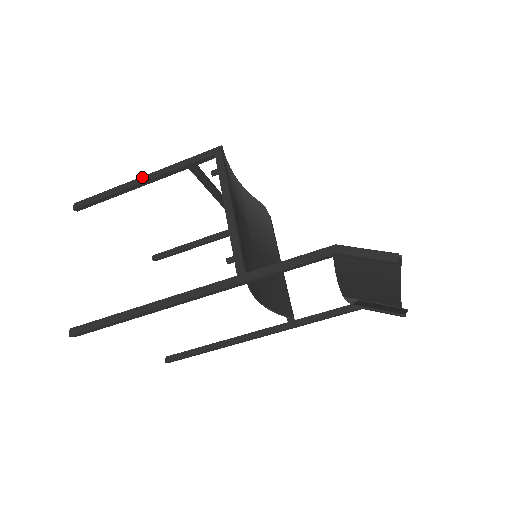
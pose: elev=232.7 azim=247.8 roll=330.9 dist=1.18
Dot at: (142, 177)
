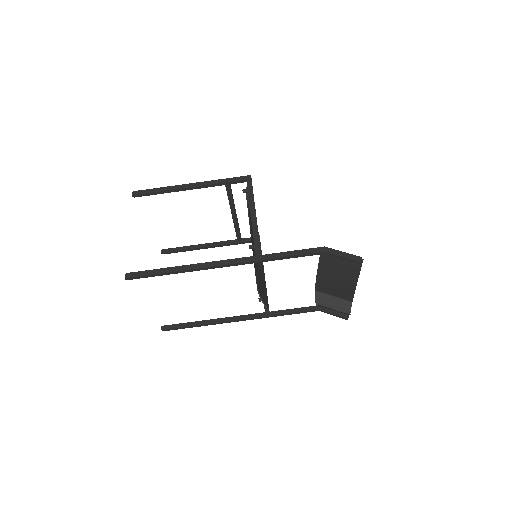
Dot at: (190, 184)
